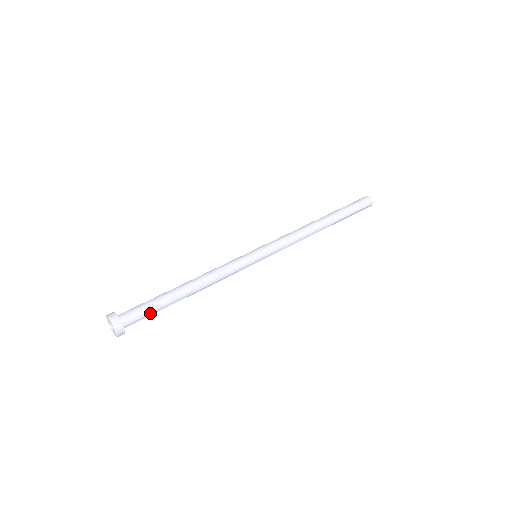
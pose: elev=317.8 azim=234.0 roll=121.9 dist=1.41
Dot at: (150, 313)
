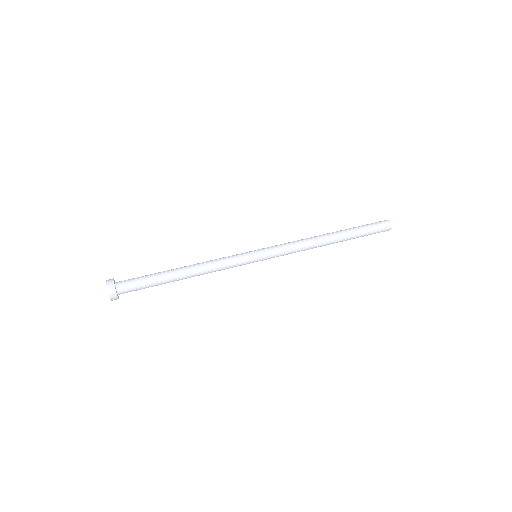
Dot at: (143, 282)
